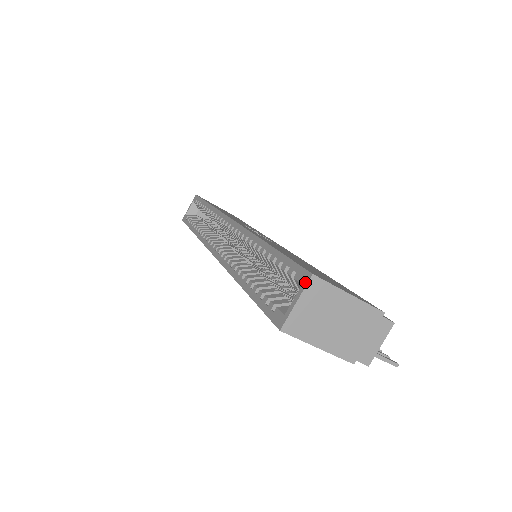
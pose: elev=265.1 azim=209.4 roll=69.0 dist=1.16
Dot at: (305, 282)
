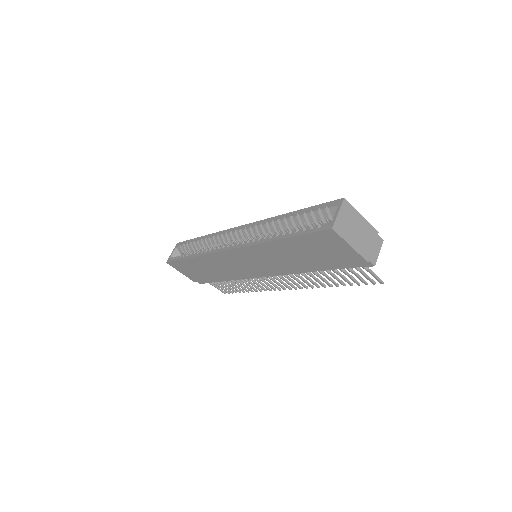
Dot at: (340, 203)
